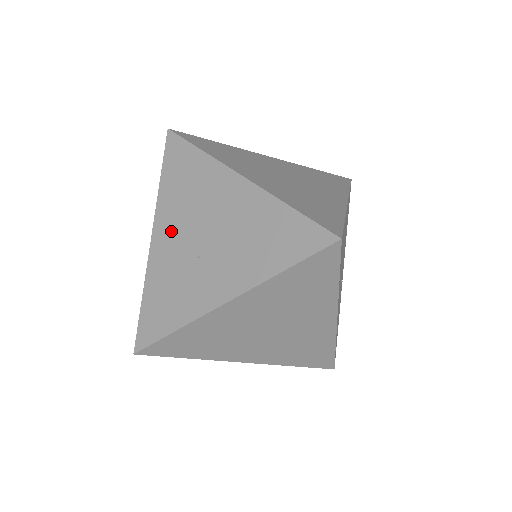
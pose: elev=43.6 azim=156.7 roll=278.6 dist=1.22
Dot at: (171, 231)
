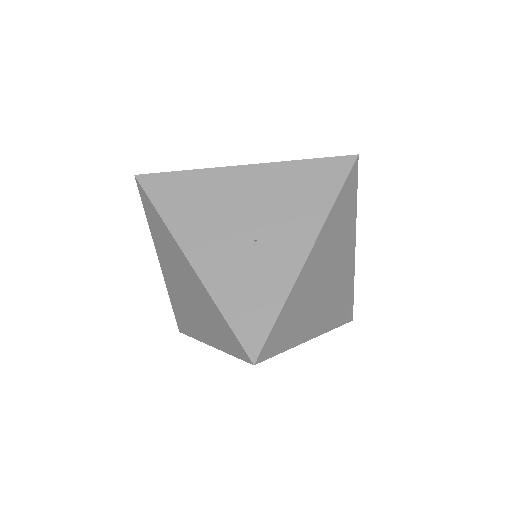
Dot at: (208, 242)
